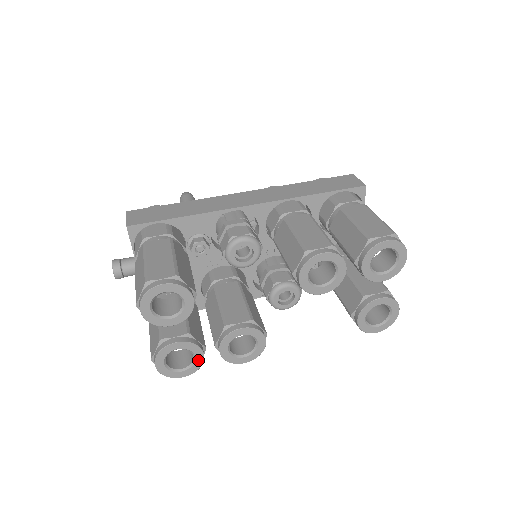
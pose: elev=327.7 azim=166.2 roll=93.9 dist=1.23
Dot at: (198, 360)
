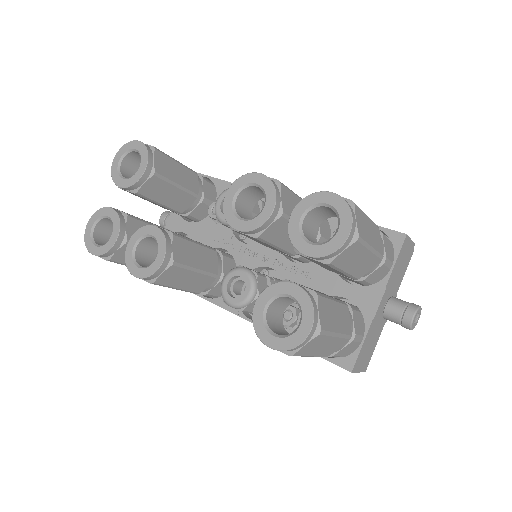
Dot at: (111, 241)
